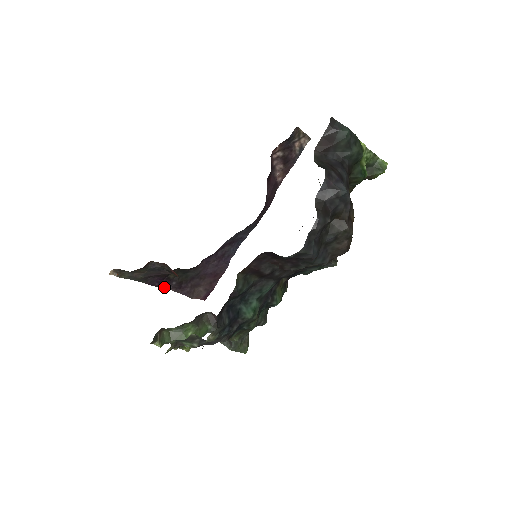
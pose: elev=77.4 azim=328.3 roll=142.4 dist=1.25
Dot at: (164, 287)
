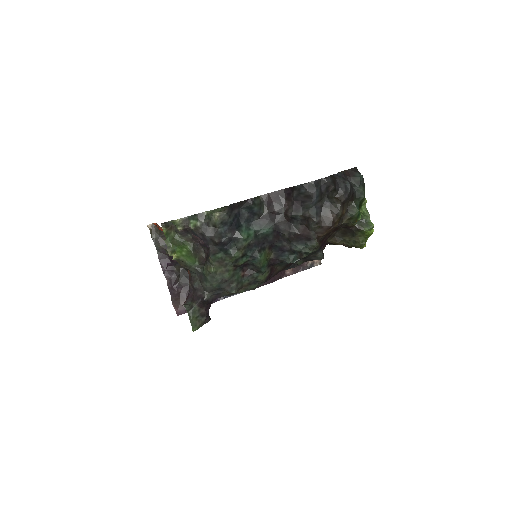
Dot at: (165, 273)
